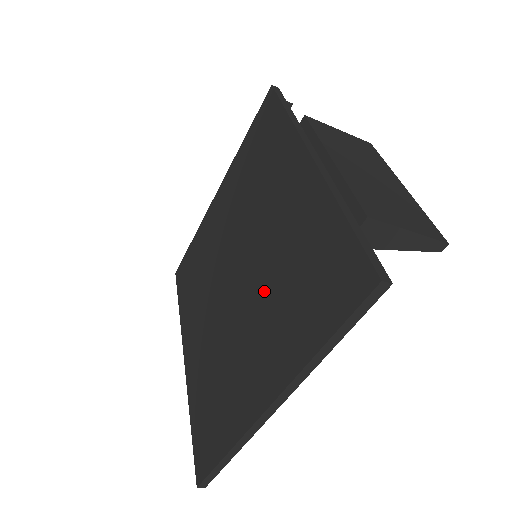
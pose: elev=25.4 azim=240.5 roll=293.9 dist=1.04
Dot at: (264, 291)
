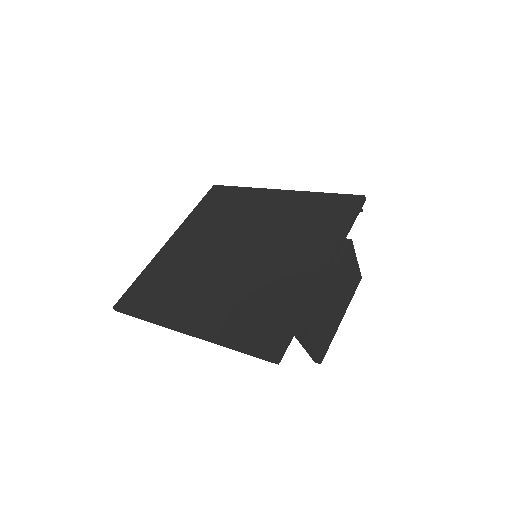
Dot at: (239, 284)
